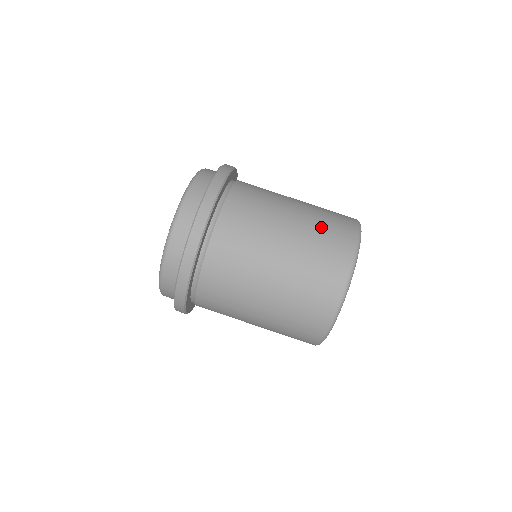
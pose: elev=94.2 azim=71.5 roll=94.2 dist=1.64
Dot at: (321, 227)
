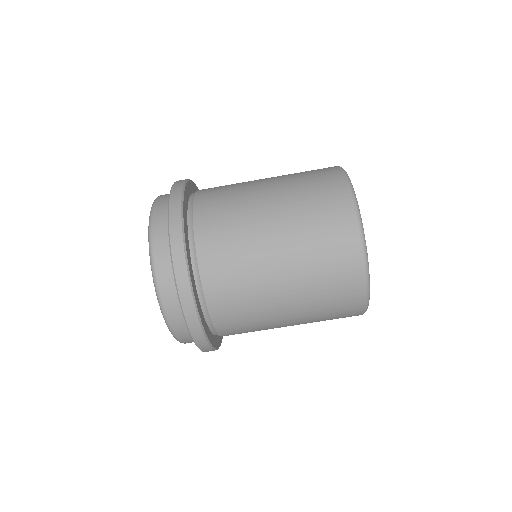
Dot at: (308, 210)
